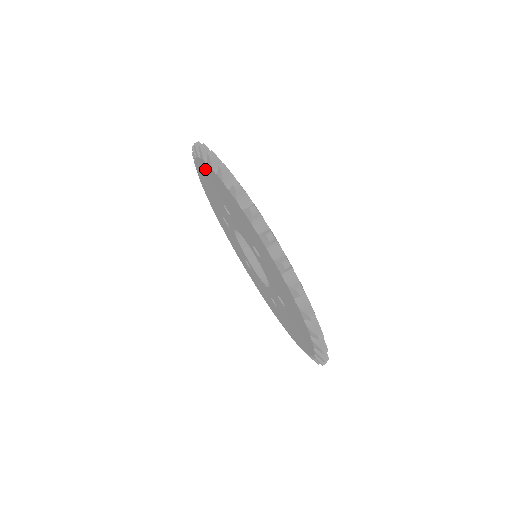
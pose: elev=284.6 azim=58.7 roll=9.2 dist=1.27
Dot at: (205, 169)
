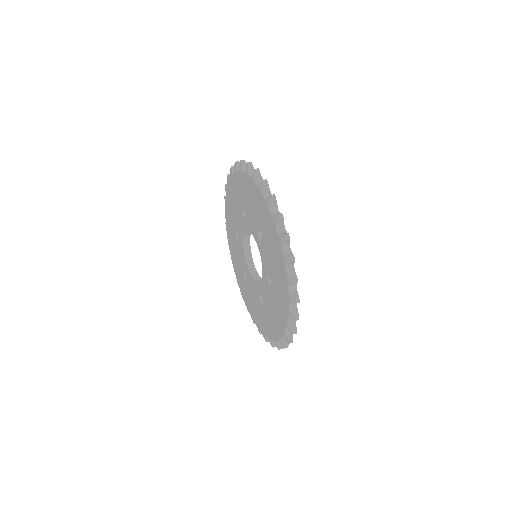
Dot at: (228, 224)
